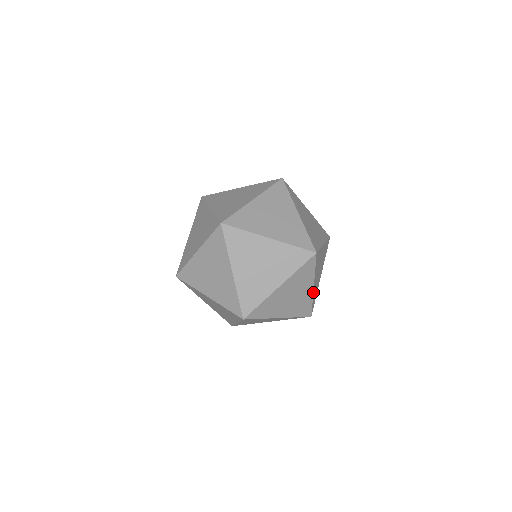
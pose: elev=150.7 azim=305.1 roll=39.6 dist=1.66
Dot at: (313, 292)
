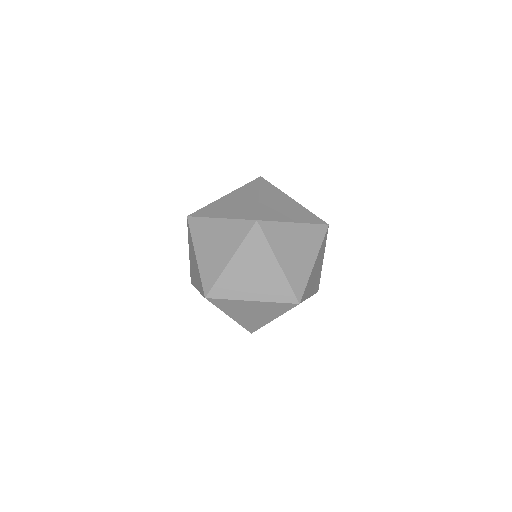
Dot at: occluded
